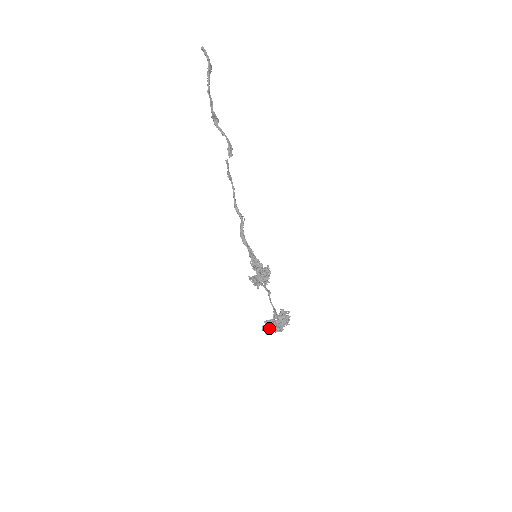
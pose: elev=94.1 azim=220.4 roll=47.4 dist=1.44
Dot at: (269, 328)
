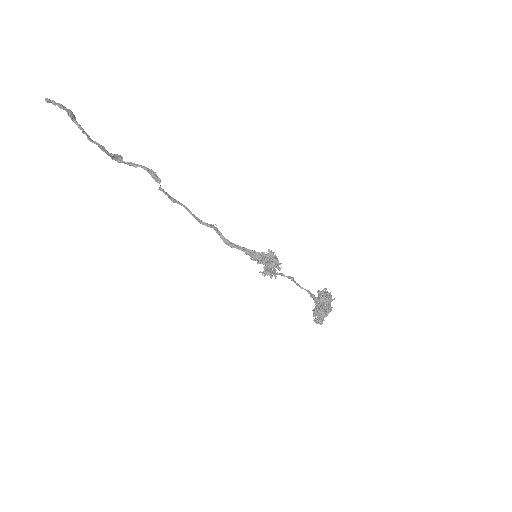
Dot at: (320, 318)
